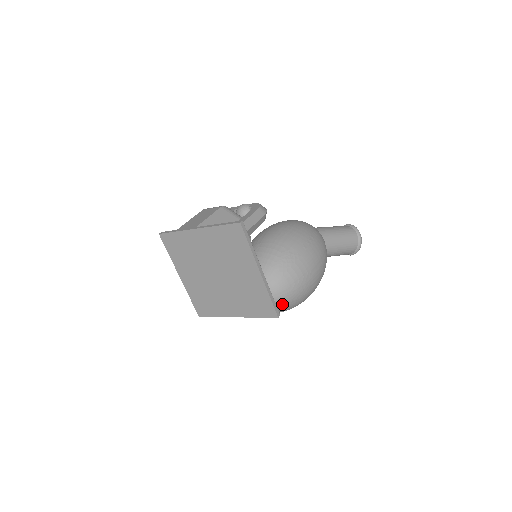
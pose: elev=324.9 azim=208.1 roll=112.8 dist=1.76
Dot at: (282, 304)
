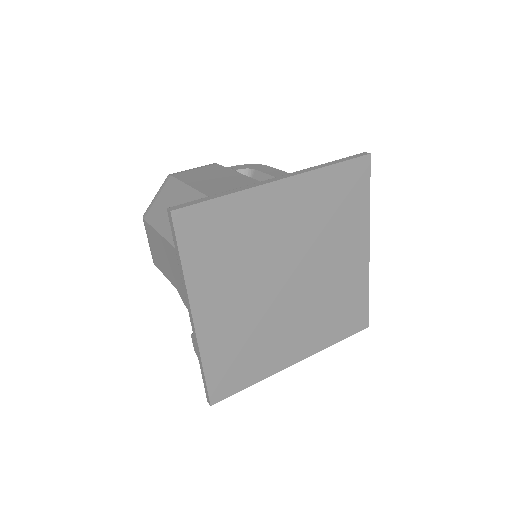
Dot at: occluded
